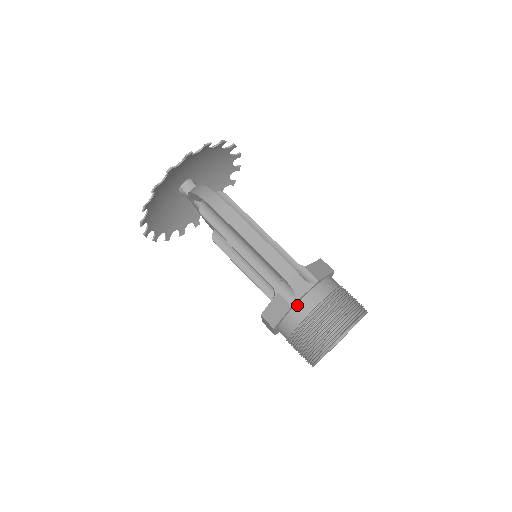
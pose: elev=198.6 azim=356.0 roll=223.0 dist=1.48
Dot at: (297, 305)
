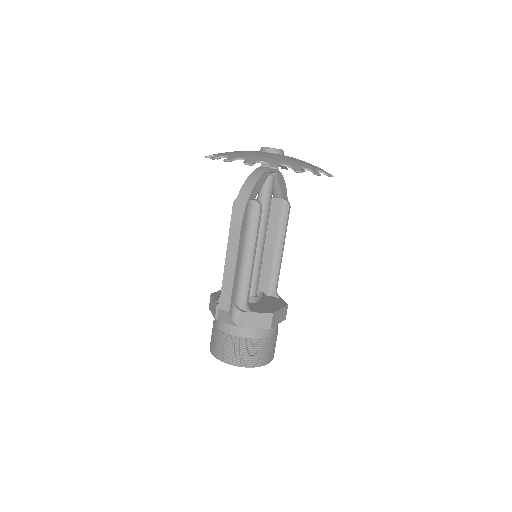
Dot at: occluded
